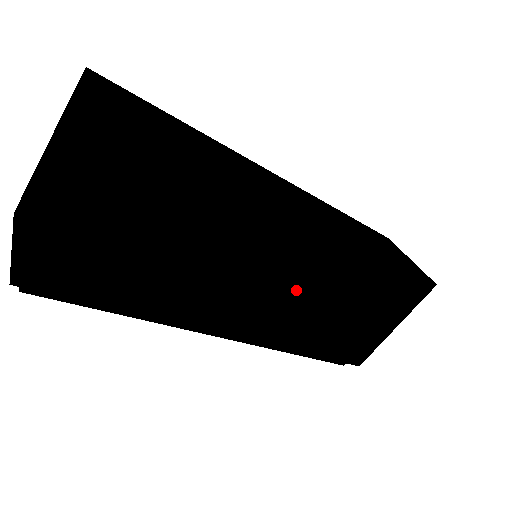
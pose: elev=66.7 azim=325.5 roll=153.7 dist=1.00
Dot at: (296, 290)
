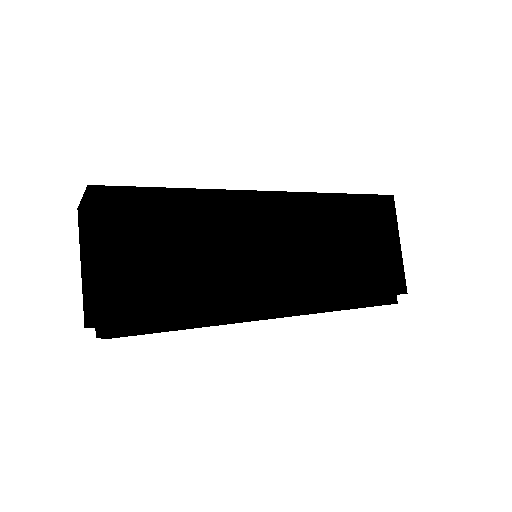
Dot at: (292, 246)
